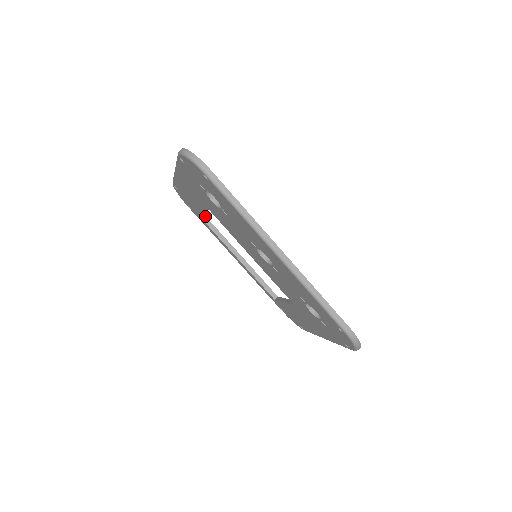
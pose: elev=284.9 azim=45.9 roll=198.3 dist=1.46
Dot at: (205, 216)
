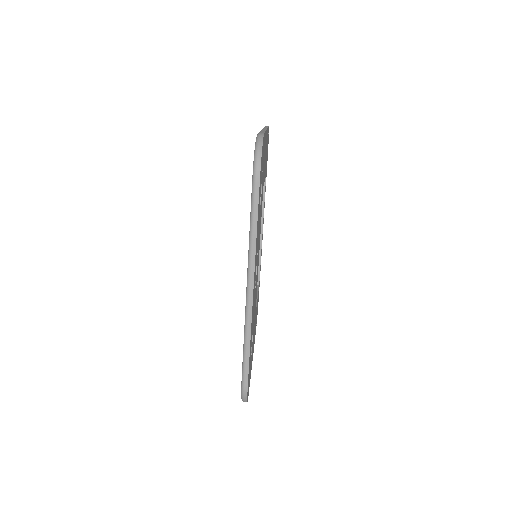
Dot at: occluded
